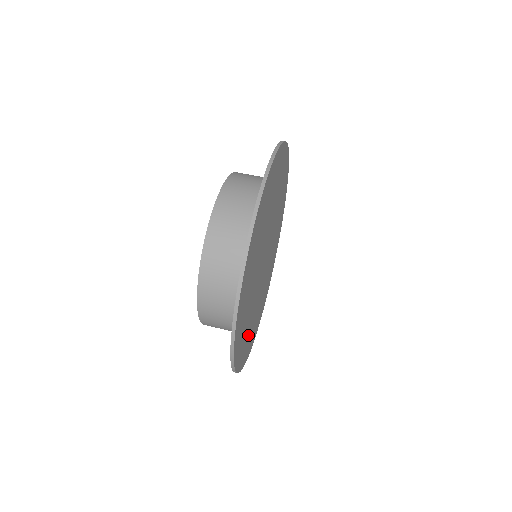
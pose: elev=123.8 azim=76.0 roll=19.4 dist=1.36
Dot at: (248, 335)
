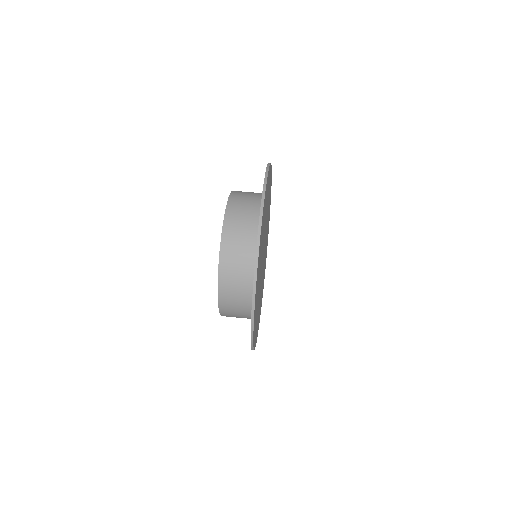
Dot at: occluded
